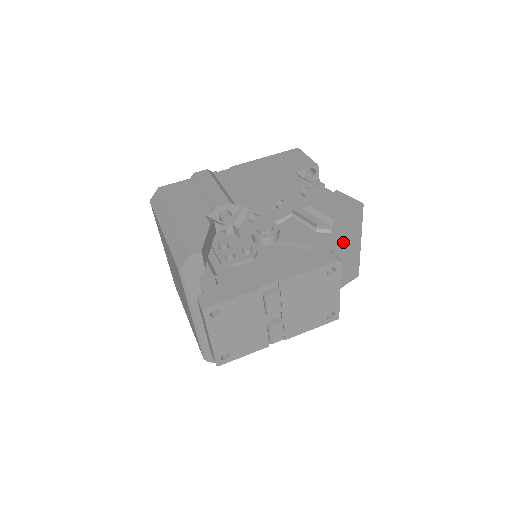
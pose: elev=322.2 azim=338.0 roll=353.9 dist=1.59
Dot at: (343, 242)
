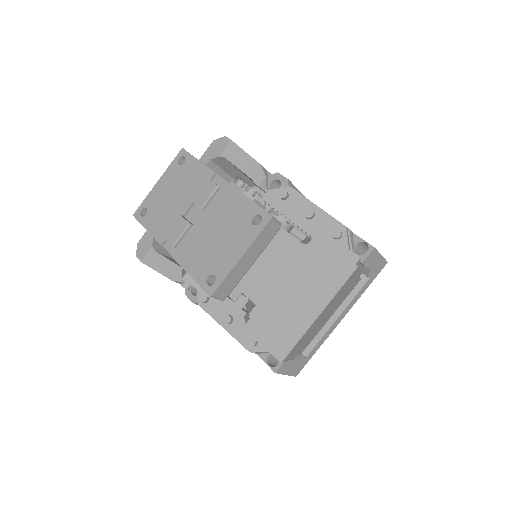
Dot at: (305, 279)
